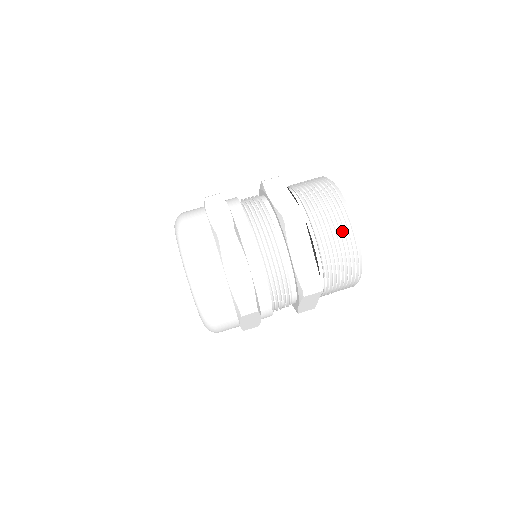
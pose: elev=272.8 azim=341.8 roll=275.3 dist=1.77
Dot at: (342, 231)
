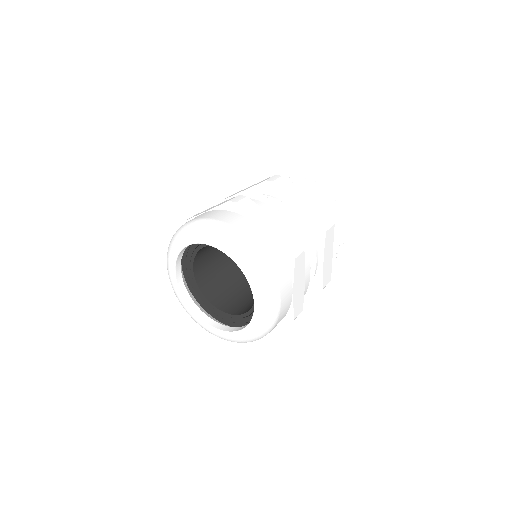
Dot at: (311, 185)
